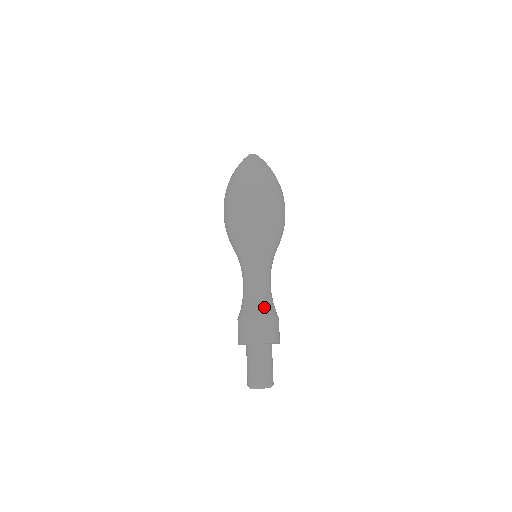
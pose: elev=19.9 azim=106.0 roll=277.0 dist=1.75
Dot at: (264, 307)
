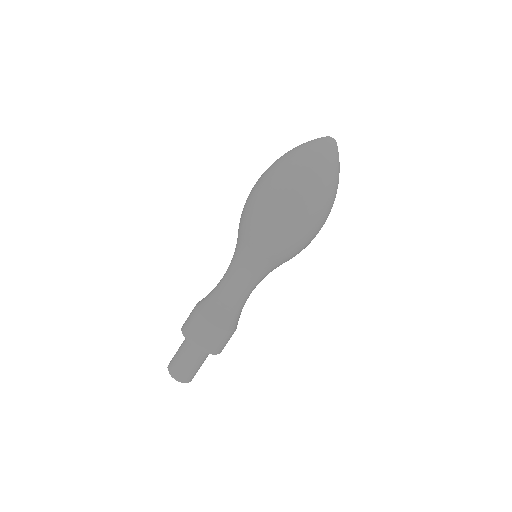
Dot at: (211, 308)
